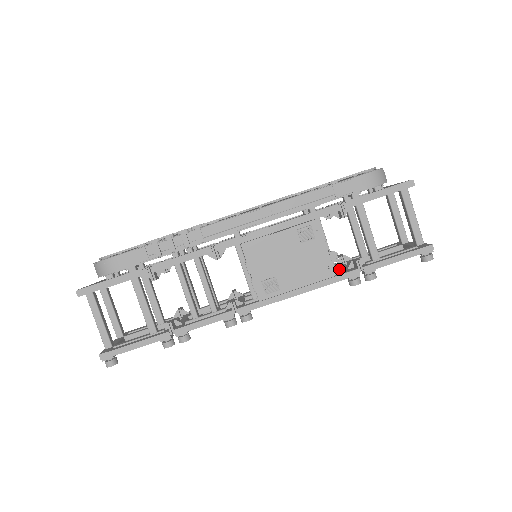
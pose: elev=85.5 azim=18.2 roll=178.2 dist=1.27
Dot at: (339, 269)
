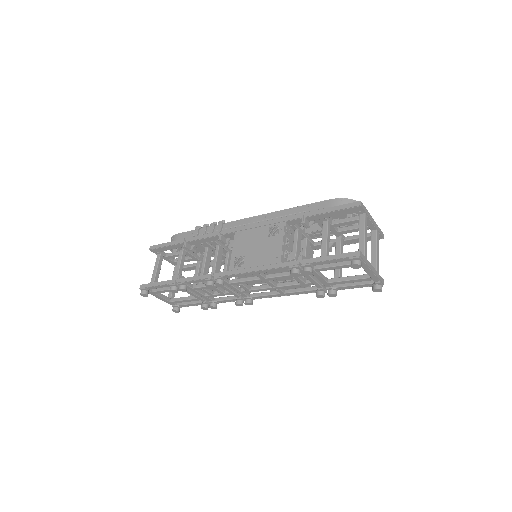
Dot at: (311, 281)
